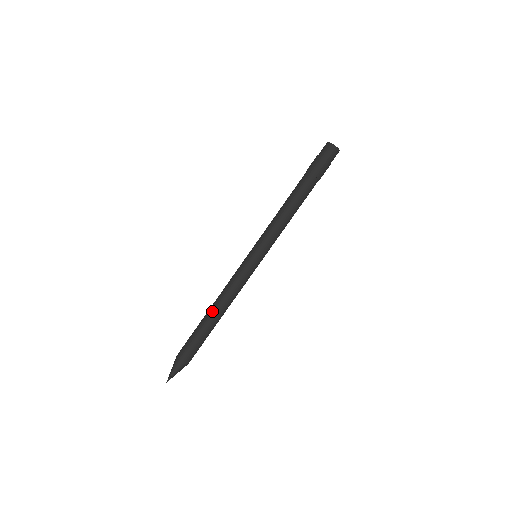
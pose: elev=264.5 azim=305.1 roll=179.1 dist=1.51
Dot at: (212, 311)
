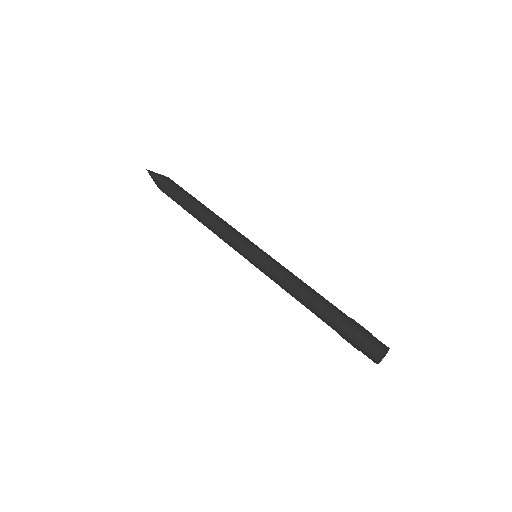
Dot at: (197, 216)
